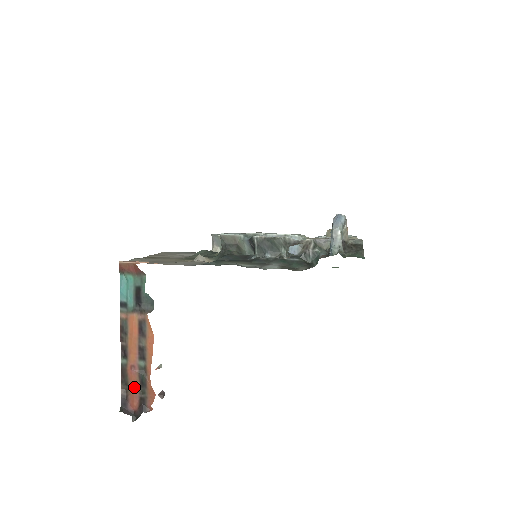
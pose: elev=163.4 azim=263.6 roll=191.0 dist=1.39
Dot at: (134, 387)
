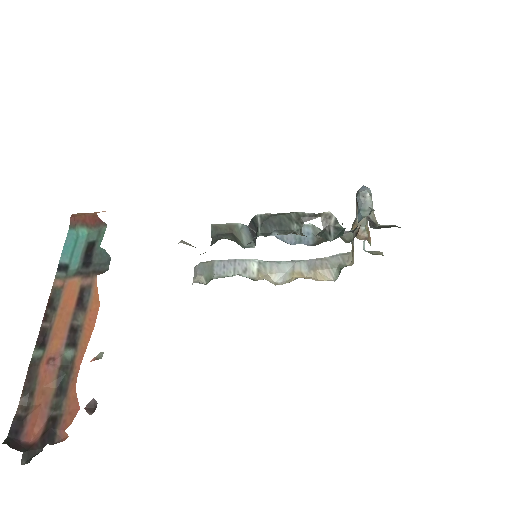
Dot at: (43, 397)
